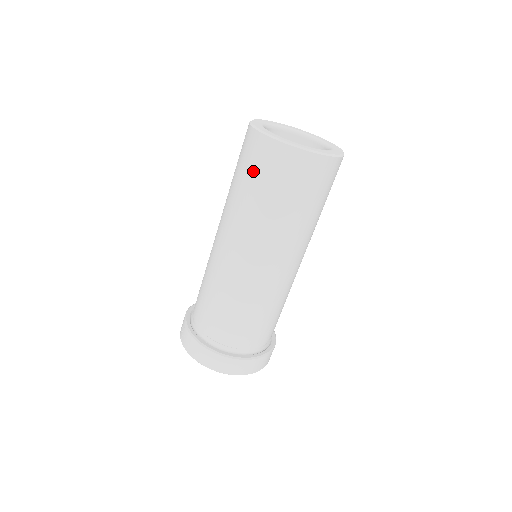
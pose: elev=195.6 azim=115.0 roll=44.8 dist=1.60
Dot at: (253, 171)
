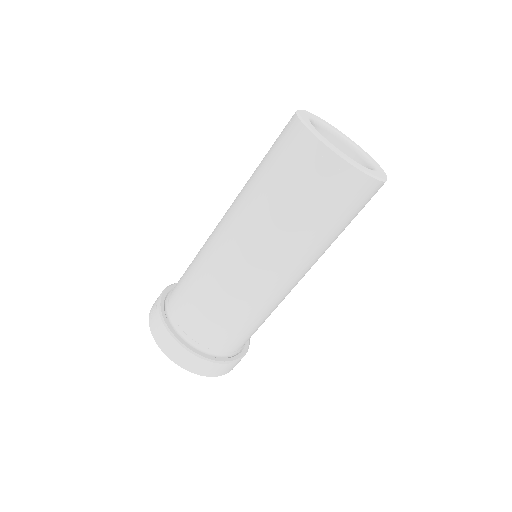
Dot at: (284, 166)
